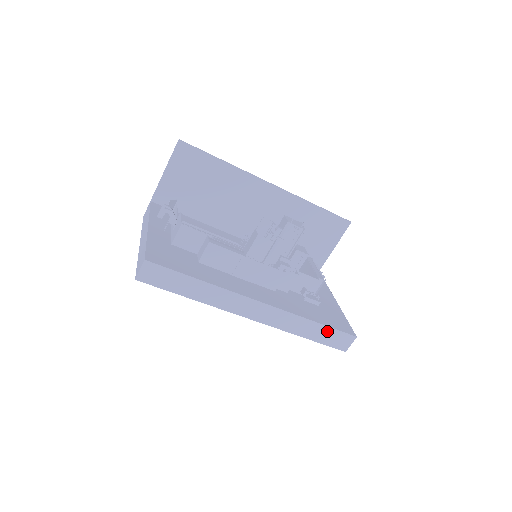
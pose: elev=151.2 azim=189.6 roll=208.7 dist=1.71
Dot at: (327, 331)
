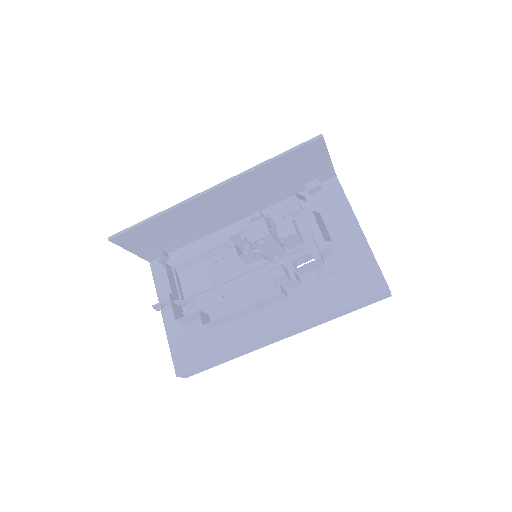
Dot at: (356, 306)
